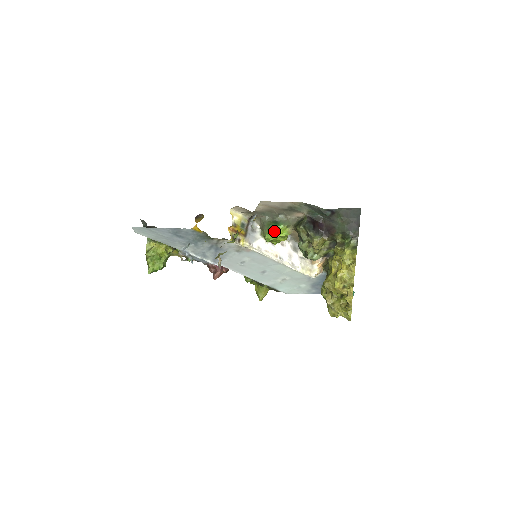
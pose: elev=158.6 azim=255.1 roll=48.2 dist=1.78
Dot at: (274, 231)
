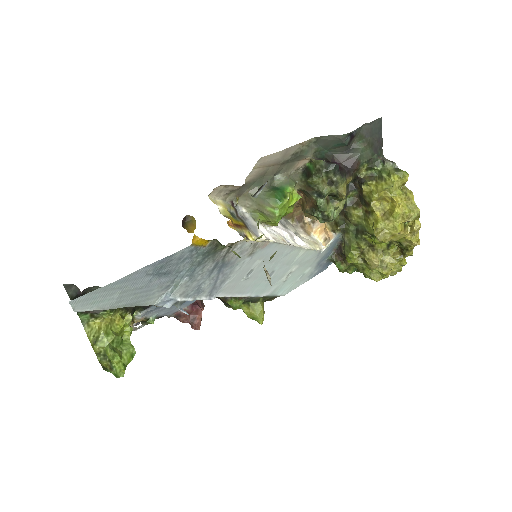
Dot at: (286, 199)
